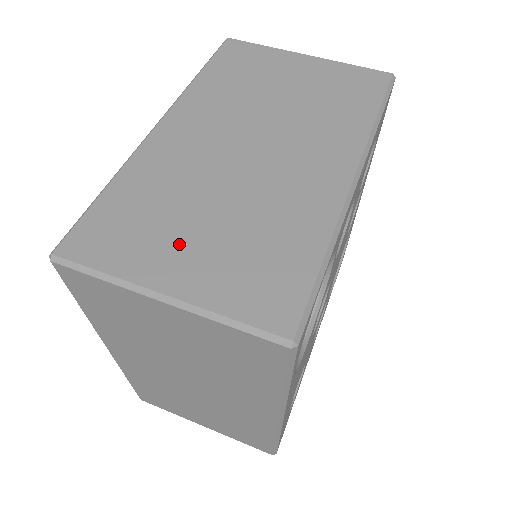
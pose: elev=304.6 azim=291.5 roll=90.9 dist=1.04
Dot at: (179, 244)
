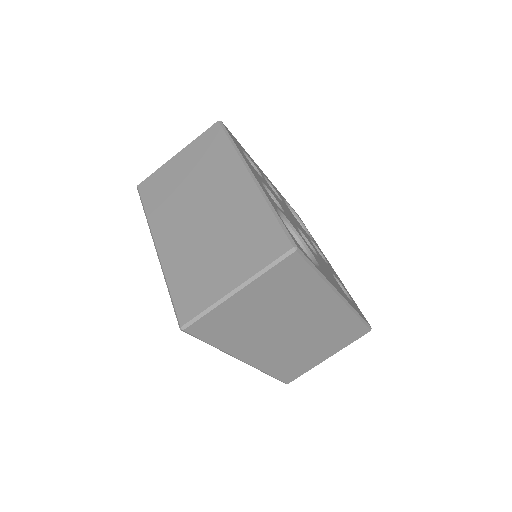
Dot at: (219, 270)
